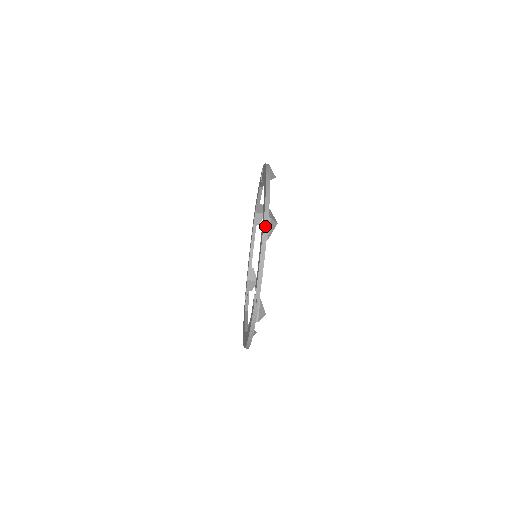
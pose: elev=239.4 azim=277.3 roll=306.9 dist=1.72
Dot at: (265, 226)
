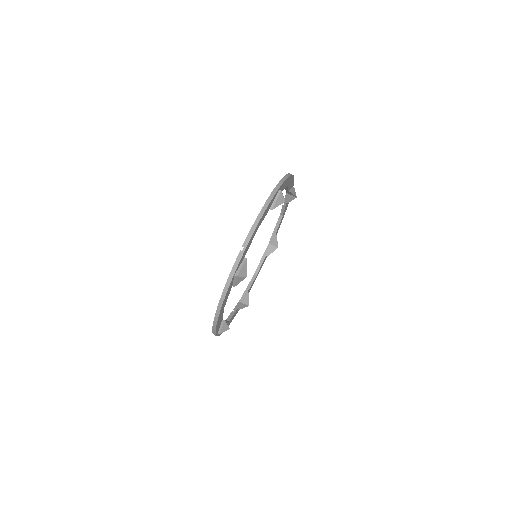
Dot at: (274, 192)
